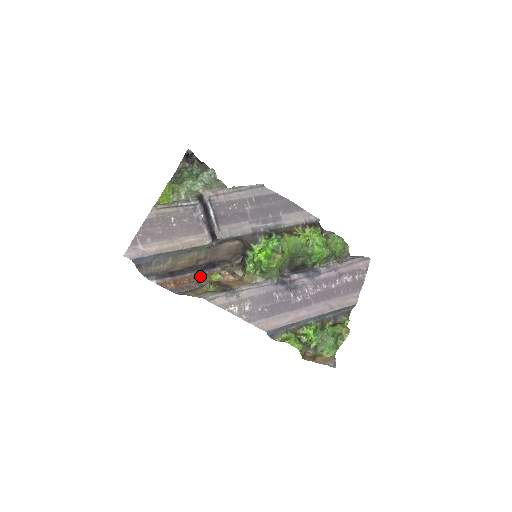
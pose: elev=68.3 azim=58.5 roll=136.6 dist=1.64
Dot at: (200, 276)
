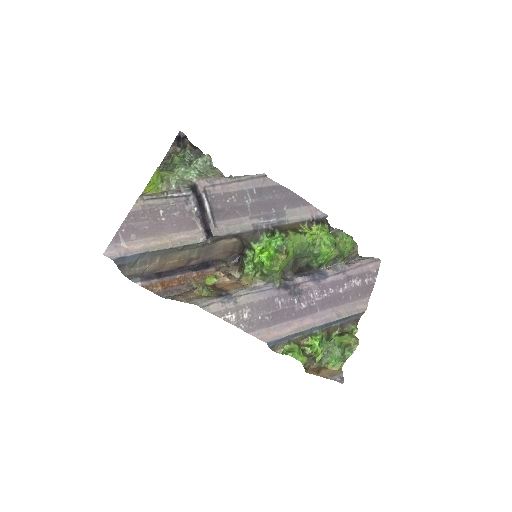
Dot at: (191, 278)
